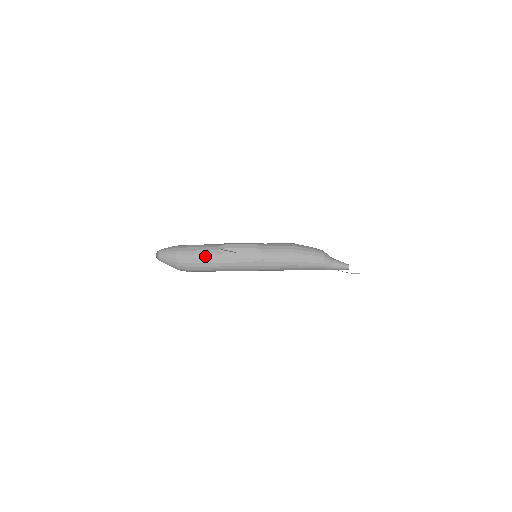
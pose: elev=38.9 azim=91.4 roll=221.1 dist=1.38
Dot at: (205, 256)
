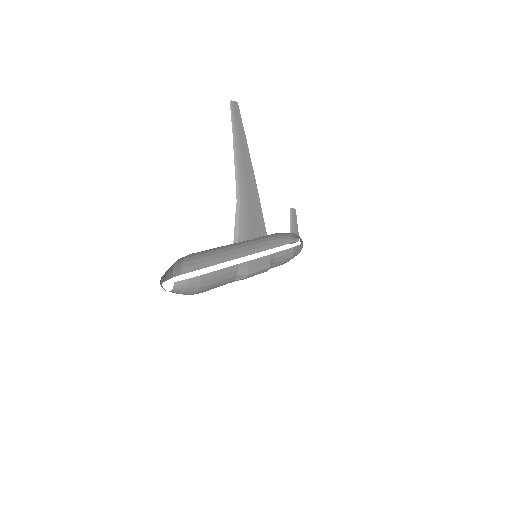
Dot at: occluded
